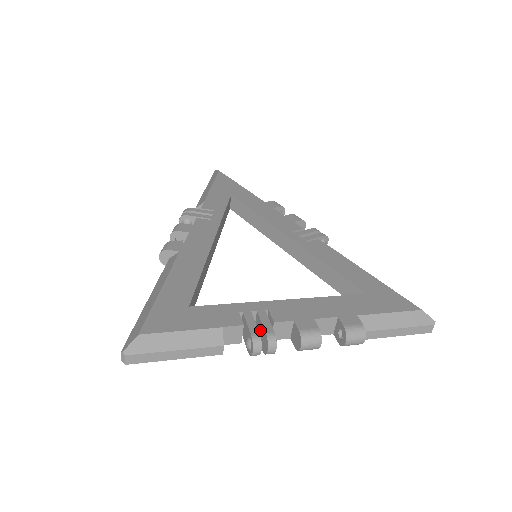
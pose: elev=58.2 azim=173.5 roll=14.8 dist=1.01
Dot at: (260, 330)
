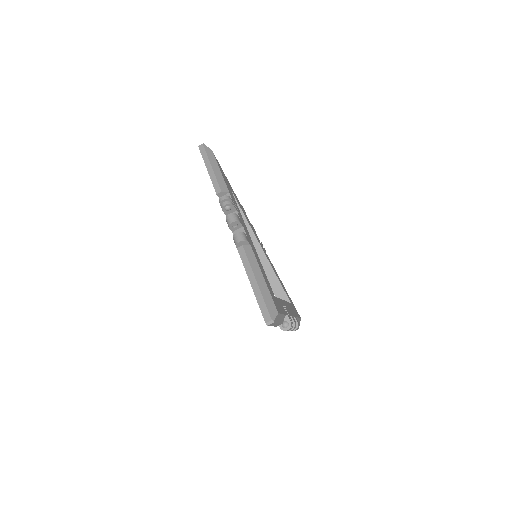
Dot at: occluded
